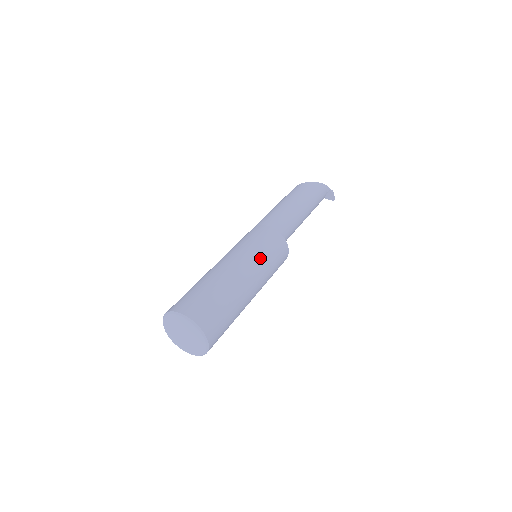
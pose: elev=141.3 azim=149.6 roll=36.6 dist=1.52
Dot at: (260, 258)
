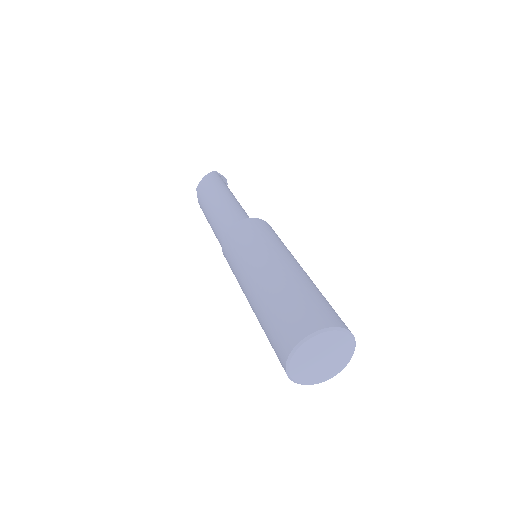
Dot at: (277, 244)
